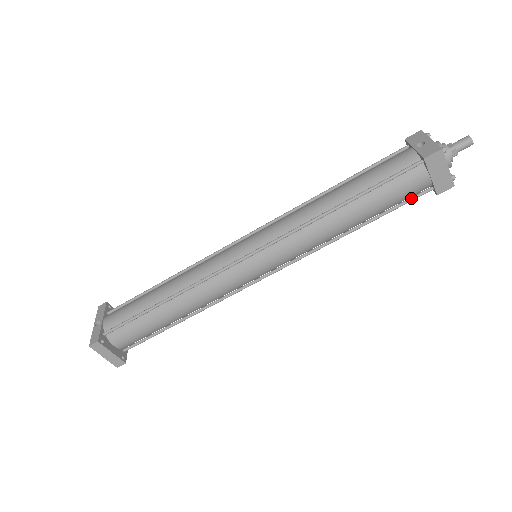
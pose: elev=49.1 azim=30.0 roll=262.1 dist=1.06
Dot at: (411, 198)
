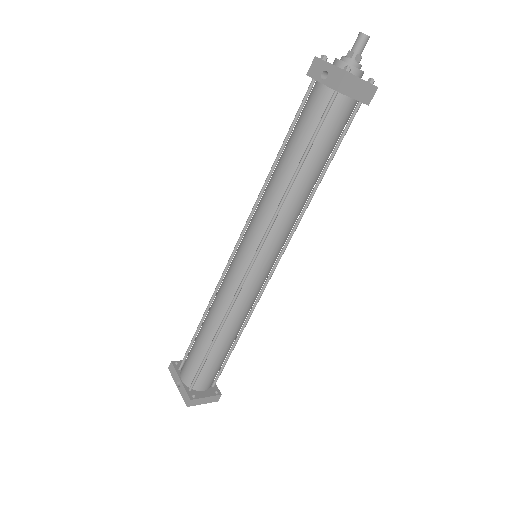
Dot at: (348, 124)
